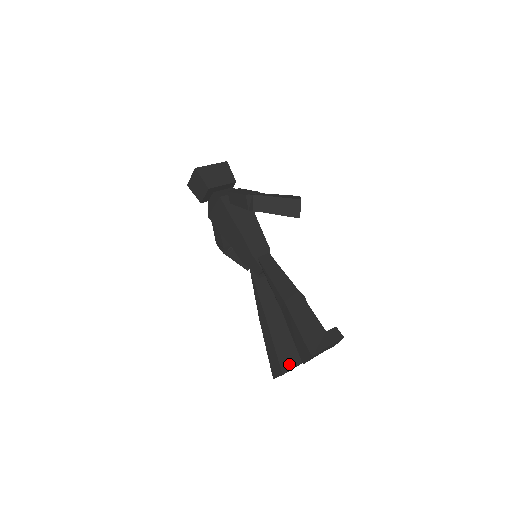
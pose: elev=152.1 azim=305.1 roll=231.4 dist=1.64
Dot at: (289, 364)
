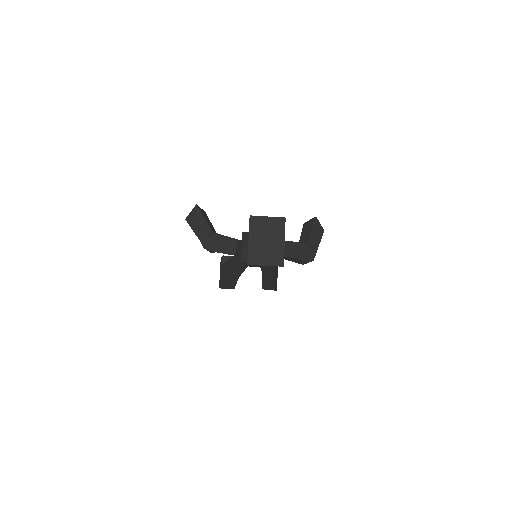
Dot at: occluded
